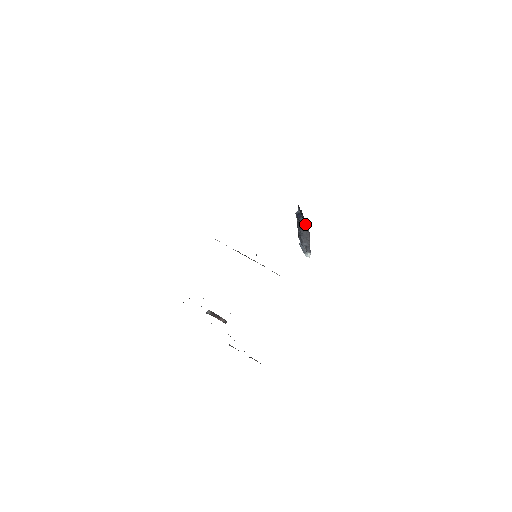
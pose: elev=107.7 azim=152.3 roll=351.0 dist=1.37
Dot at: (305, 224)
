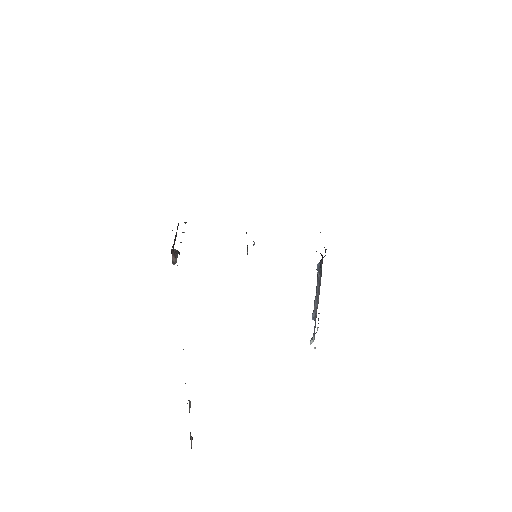
Dot at: (320, 269)
